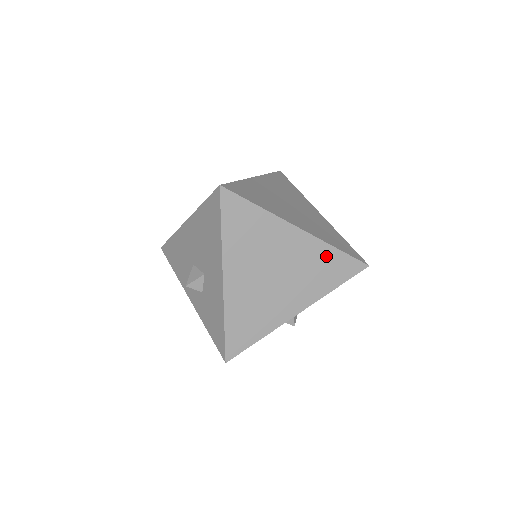
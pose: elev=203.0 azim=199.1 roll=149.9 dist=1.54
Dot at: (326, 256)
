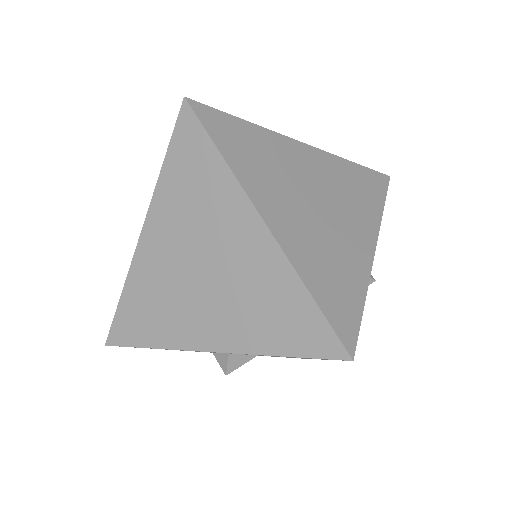
Dot at: (286, 292)
